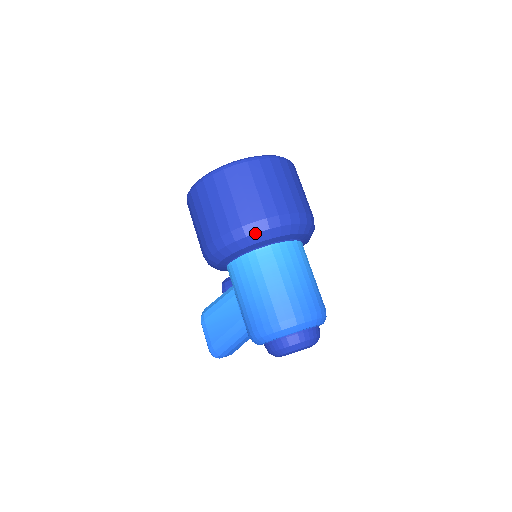
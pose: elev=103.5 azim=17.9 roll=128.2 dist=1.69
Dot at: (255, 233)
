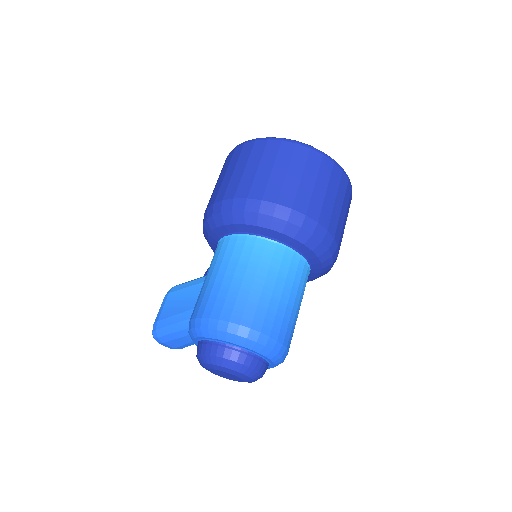
Dot at: (255, 212)
